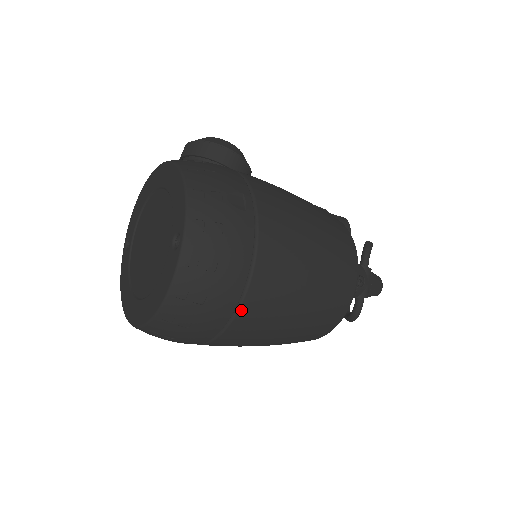
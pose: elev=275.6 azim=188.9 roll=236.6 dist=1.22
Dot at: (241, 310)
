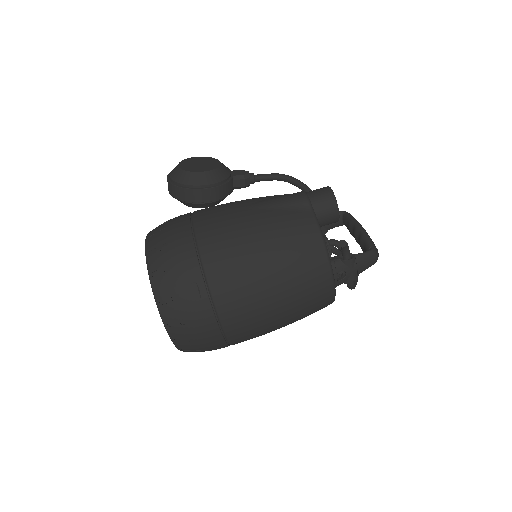
Dot at: (232, 343)
